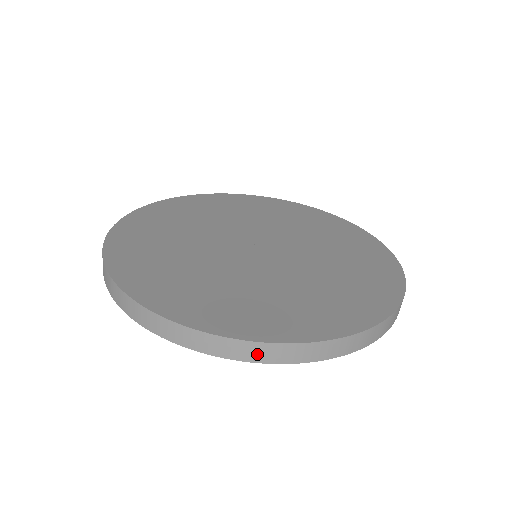
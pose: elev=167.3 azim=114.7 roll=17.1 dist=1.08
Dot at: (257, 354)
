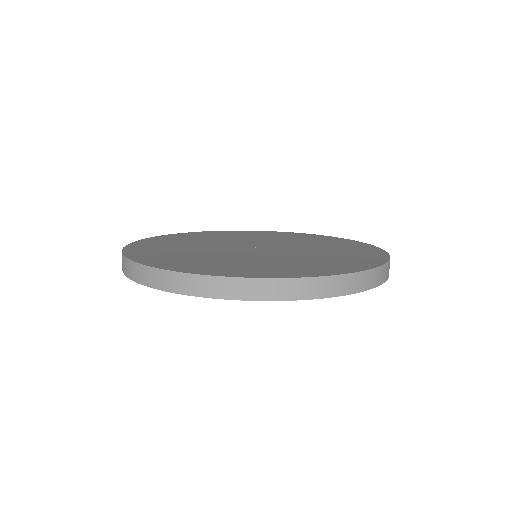
Dot at: (276, 291)
